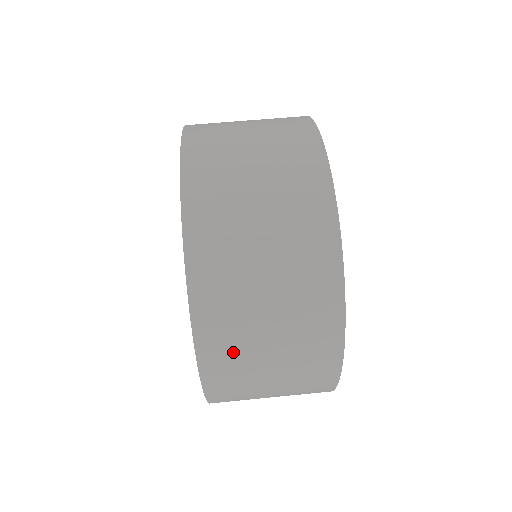
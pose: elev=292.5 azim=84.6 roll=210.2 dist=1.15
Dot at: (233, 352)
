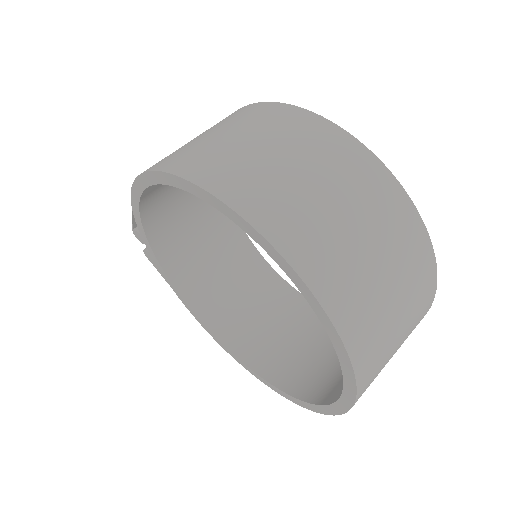
Dot at: occluded
